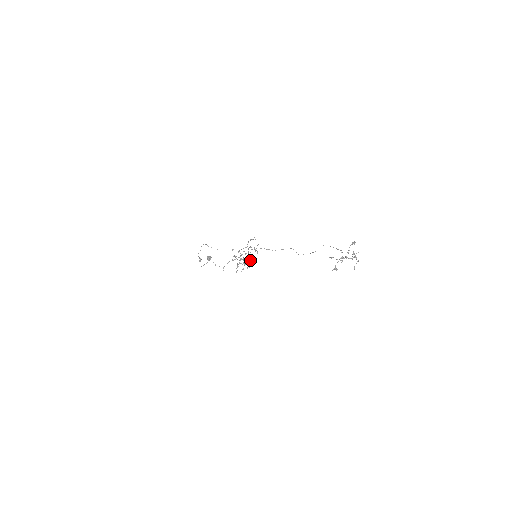
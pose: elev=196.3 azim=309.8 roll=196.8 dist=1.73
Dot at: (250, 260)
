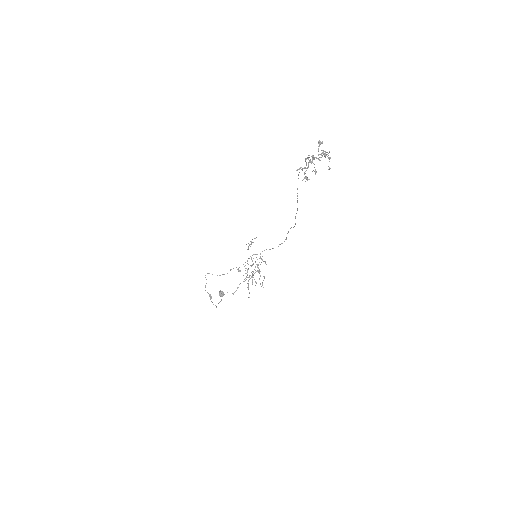
Dot at: (258, 271)
